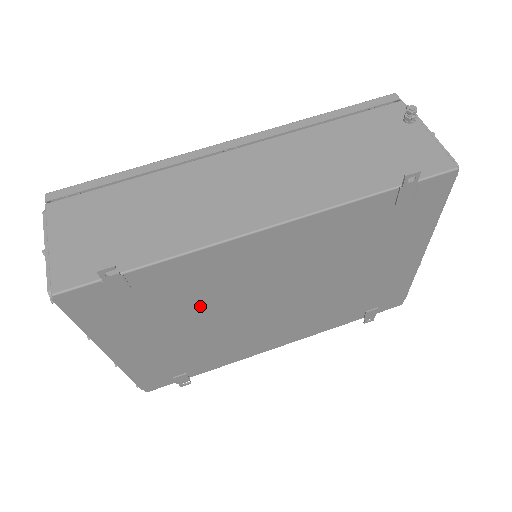
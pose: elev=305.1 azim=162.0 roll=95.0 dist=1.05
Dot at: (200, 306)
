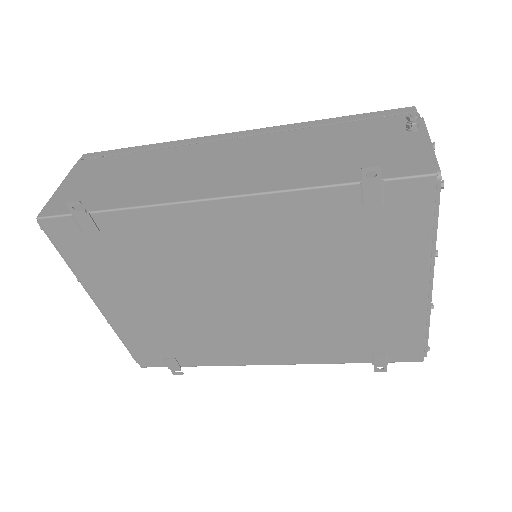
Dot at: (170, 276)
